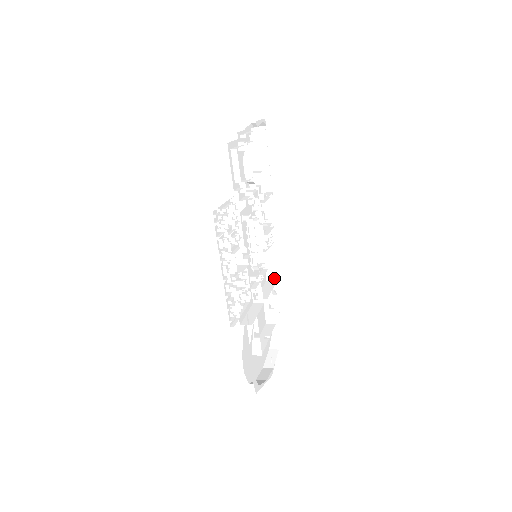
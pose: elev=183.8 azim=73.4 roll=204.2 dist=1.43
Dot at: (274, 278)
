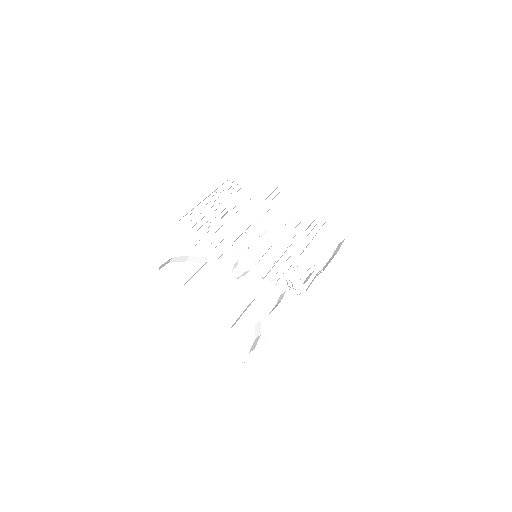
Dot at: (271, 312)
